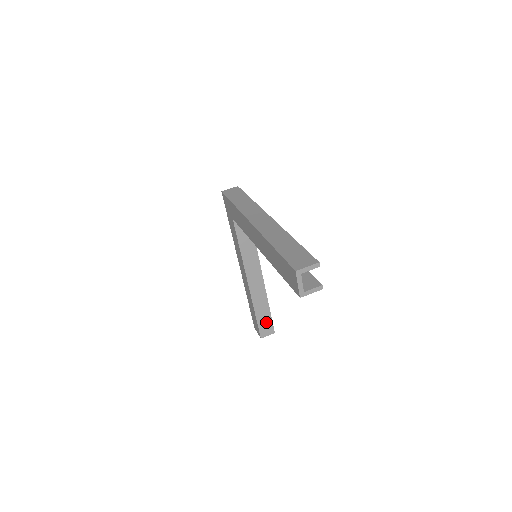
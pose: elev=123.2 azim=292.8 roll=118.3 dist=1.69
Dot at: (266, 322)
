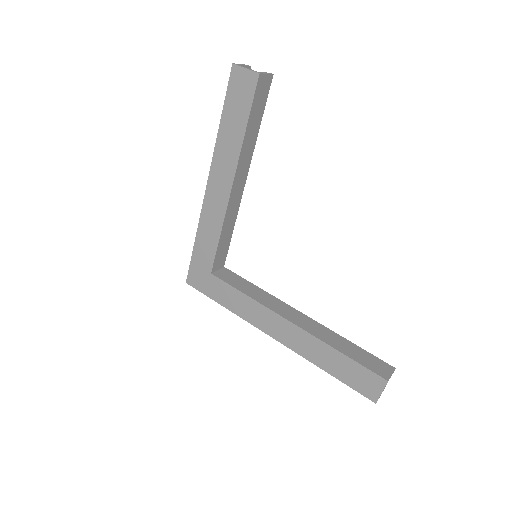
Dot at: (367, 359)
